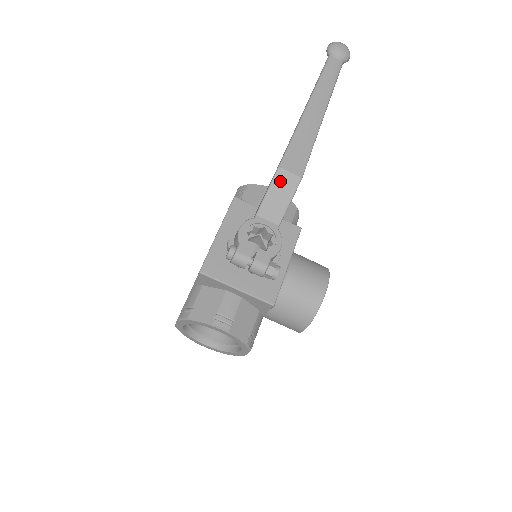
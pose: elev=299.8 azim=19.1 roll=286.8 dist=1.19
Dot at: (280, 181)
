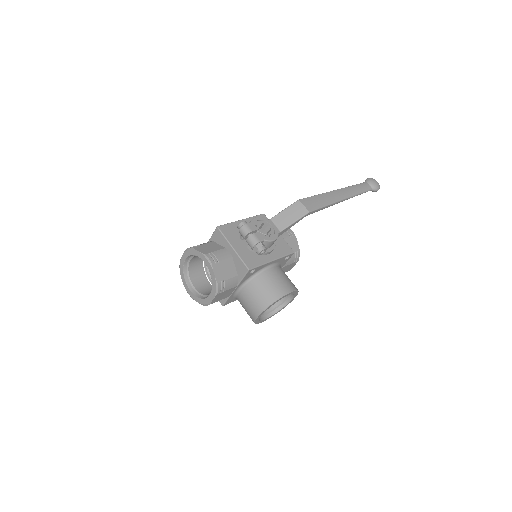
Dot at: (295, 207)
